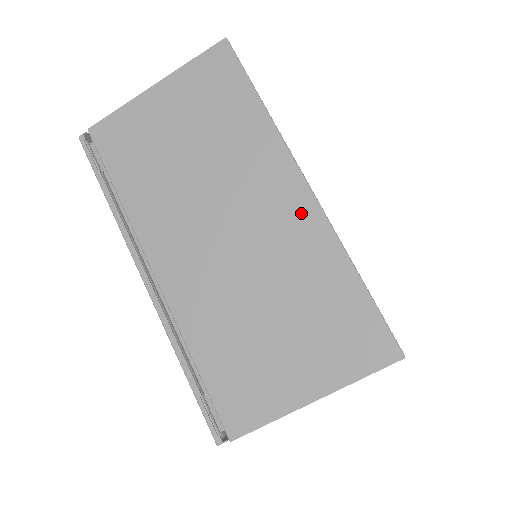
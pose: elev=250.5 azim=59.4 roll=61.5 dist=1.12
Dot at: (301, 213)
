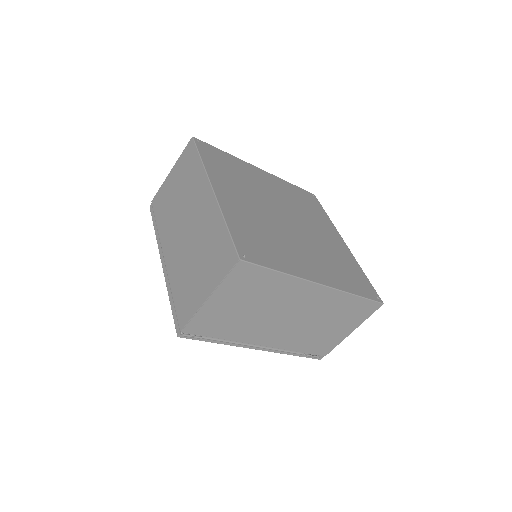
Dot at: (323, 295)
